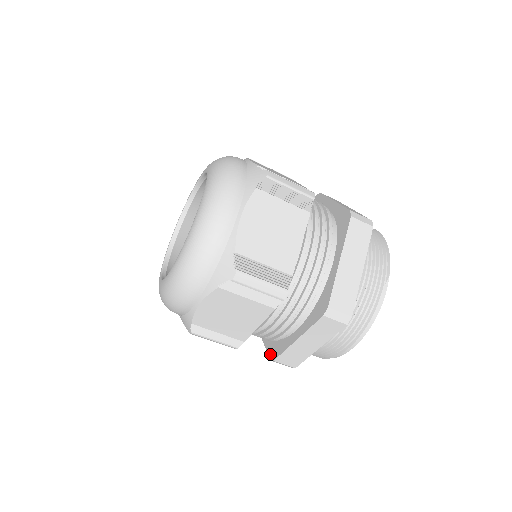
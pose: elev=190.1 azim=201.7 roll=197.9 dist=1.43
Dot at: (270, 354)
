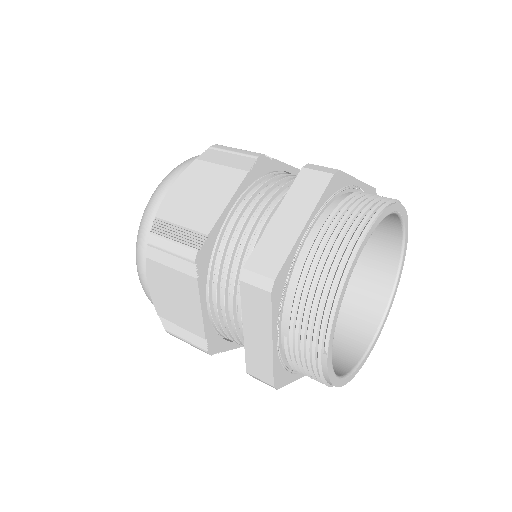
Dot at: occluded
